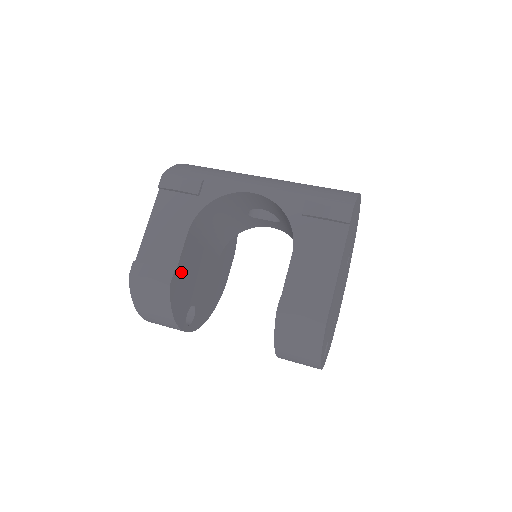
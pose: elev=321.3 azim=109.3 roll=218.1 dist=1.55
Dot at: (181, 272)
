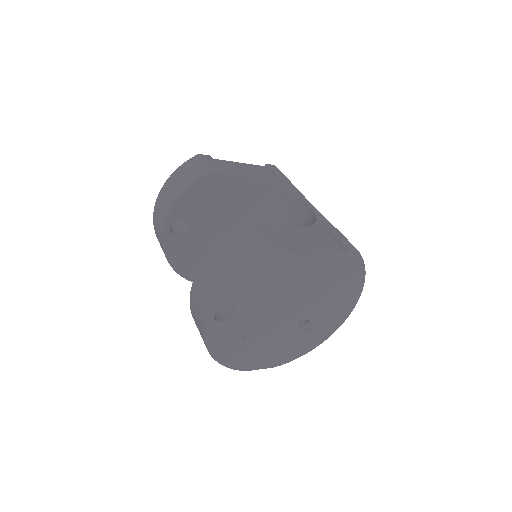
Dot at: (221, 186)
